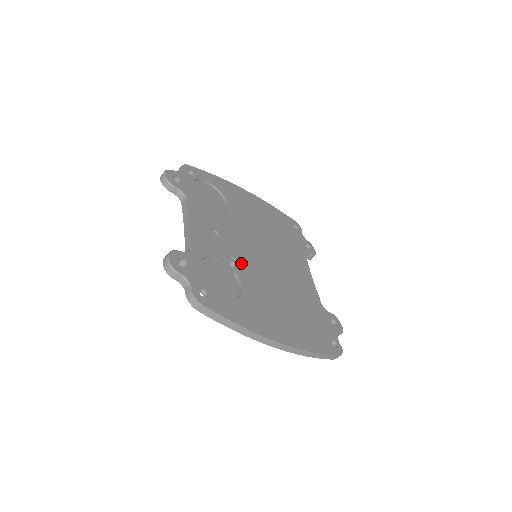
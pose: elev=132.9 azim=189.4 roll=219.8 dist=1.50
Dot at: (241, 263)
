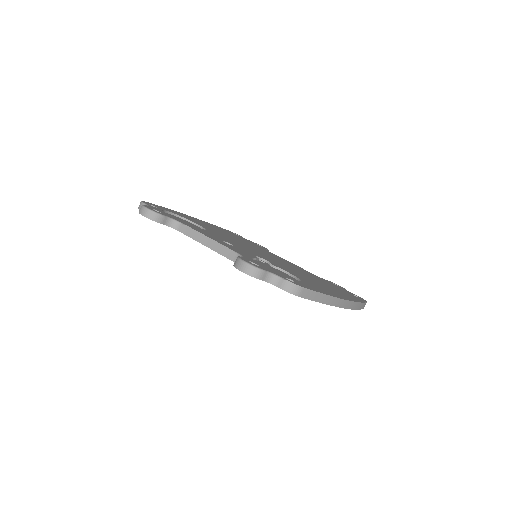
Dot at: (265, 259)
